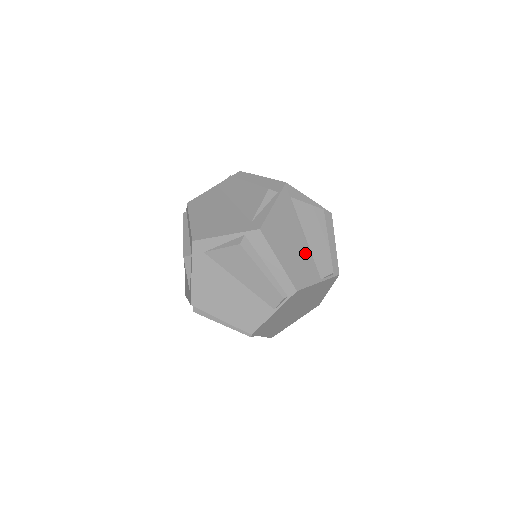
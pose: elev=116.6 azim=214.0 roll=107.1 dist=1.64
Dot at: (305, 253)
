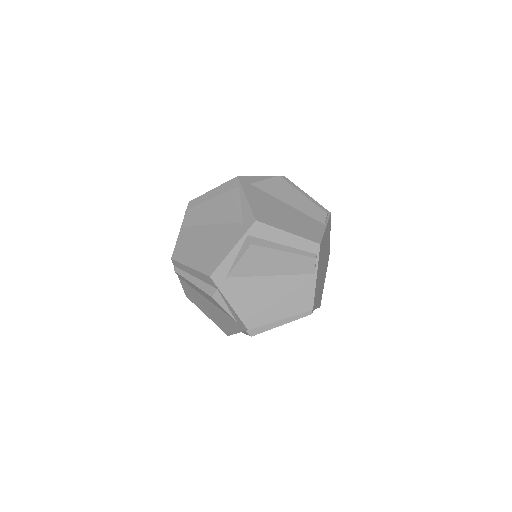
Dot at: (298, 215)
